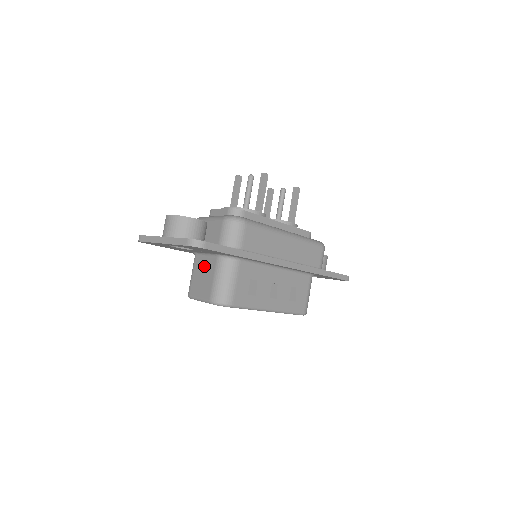
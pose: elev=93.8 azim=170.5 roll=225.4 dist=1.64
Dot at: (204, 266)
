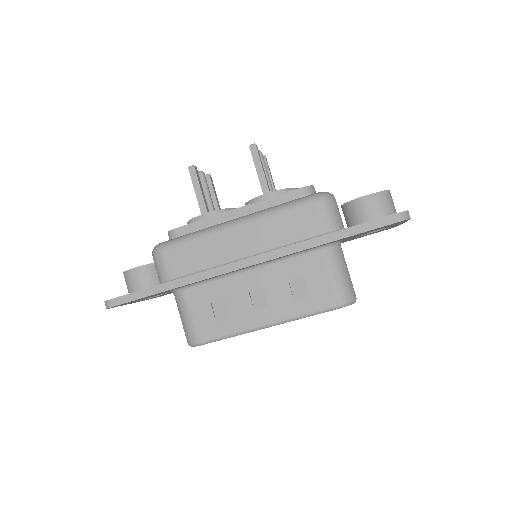
Dot at: occluded
